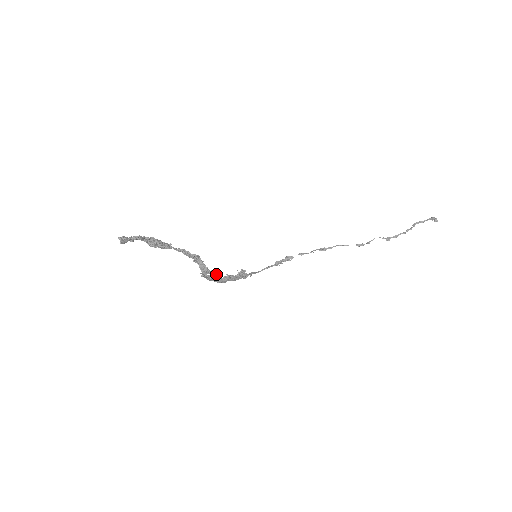
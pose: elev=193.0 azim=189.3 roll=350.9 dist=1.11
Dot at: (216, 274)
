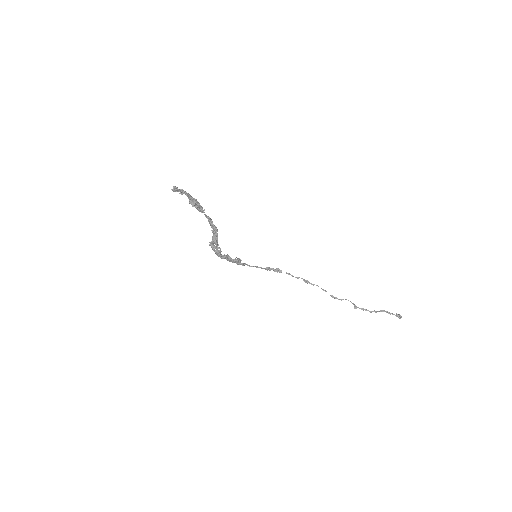
Dot at: (220, 250)
